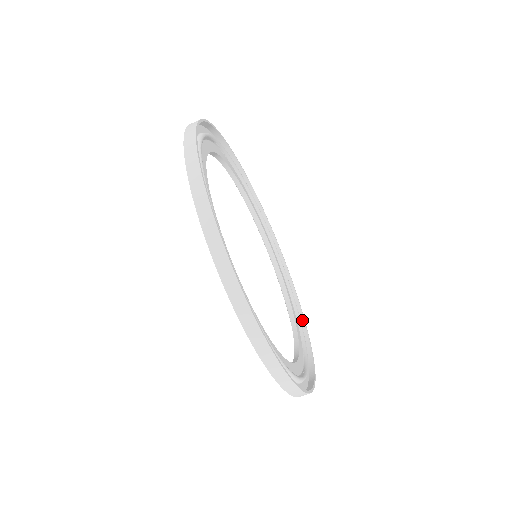
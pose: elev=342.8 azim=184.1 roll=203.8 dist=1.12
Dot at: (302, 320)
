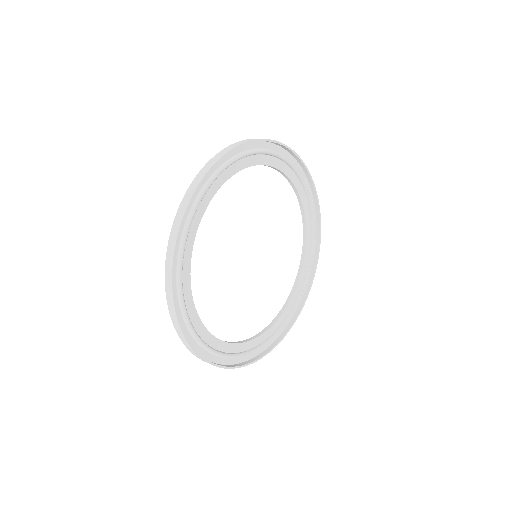
Dot at: (302, 303)
